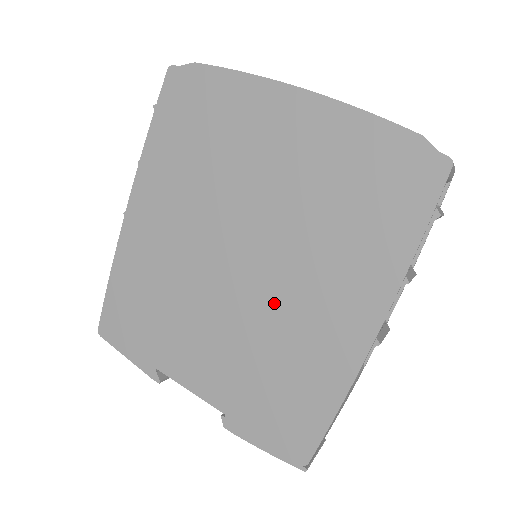
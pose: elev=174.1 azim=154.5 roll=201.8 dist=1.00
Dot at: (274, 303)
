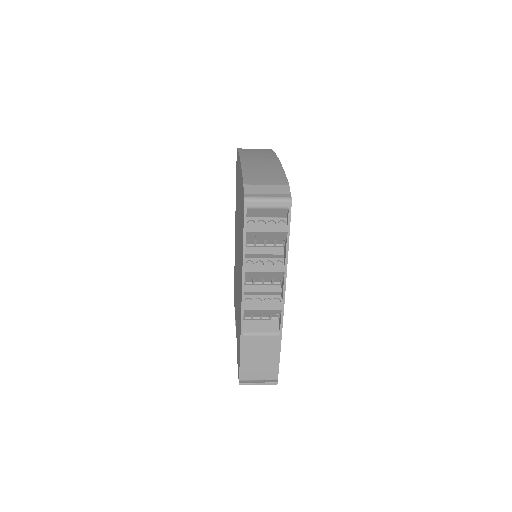
Dot at: occluded
